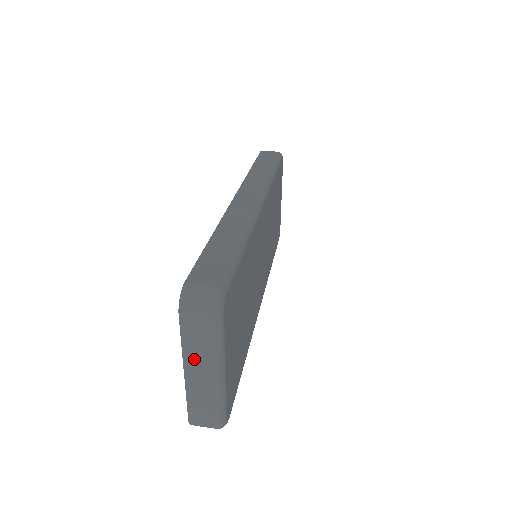
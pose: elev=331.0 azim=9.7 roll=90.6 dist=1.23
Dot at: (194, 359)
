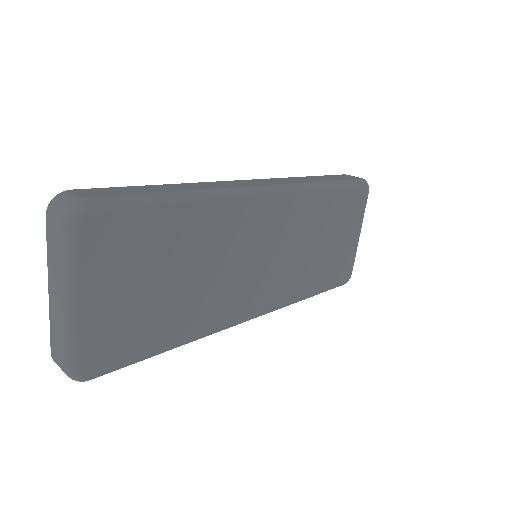
Dot at: (53, 274)
